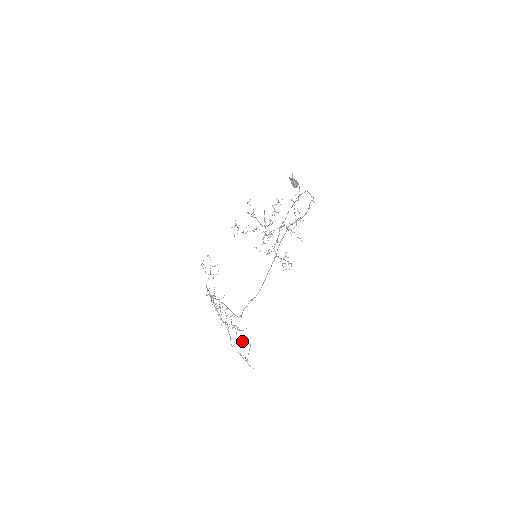
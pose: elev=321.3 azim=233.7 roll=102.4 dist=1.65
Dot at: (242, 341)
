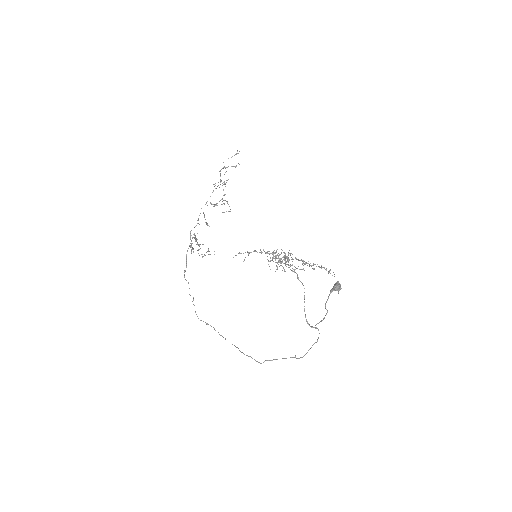
Dot at: (226, 201)
